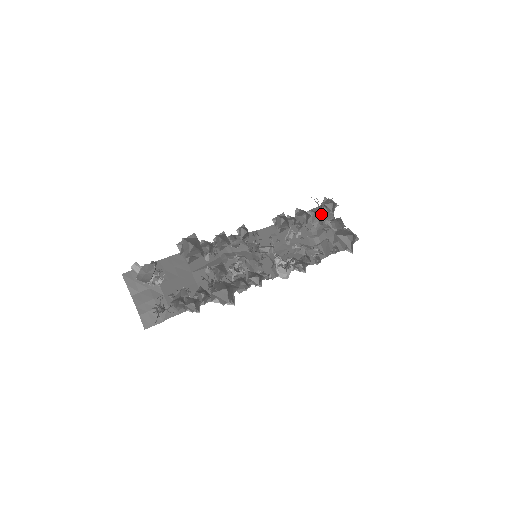
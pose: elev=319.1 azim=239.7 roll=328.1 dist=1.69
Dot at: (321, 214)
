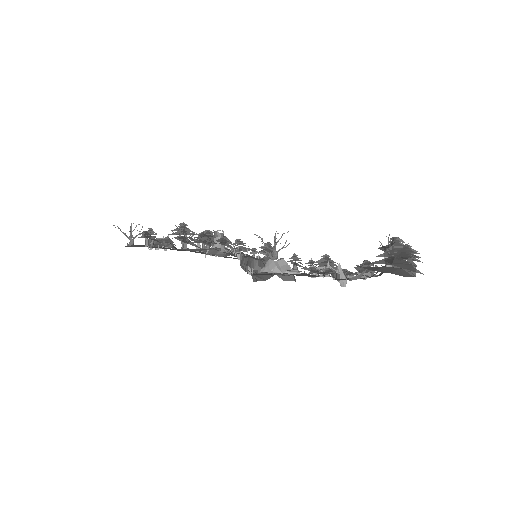
Dot at: occluded
